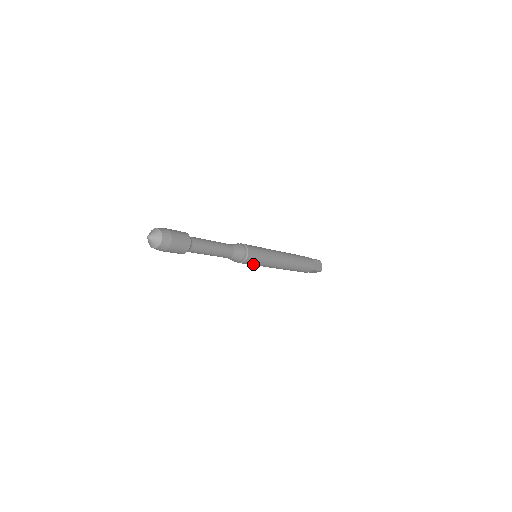
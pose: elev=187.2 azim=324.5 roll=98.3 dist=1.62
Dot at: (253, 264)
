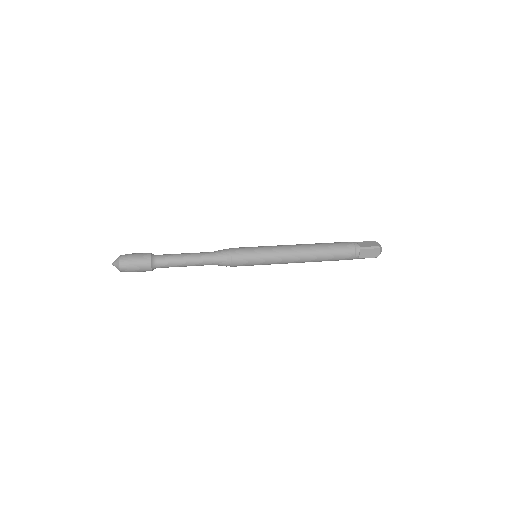
Dot at: occluded
